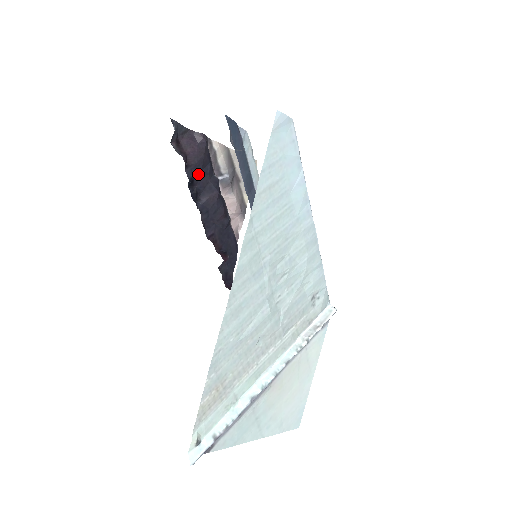
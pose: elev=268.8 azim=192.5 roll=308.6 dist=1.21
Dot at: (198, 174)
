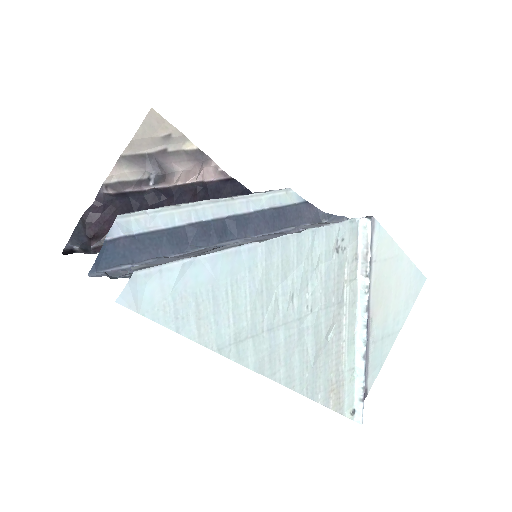
Dot at: occluded
